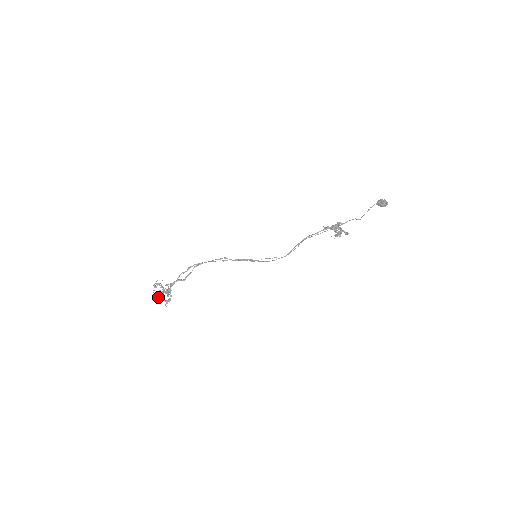
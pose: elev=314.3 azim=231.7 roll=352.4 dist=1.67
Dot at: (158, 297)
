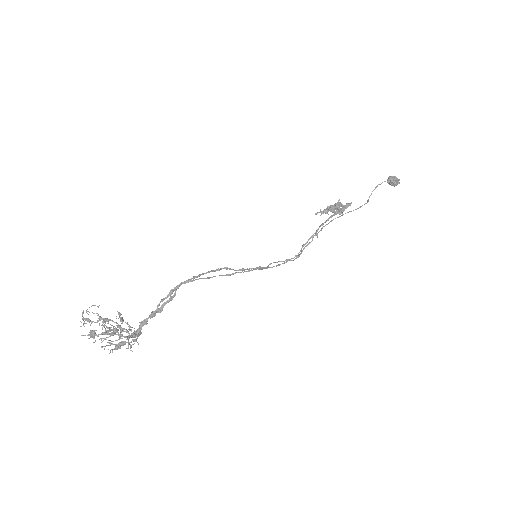
Dot at: (91, 337)
